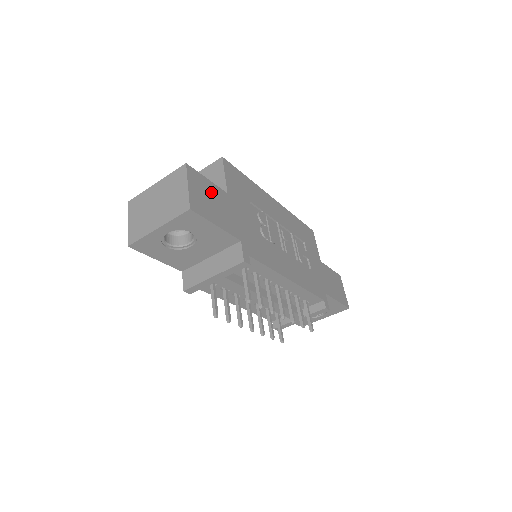
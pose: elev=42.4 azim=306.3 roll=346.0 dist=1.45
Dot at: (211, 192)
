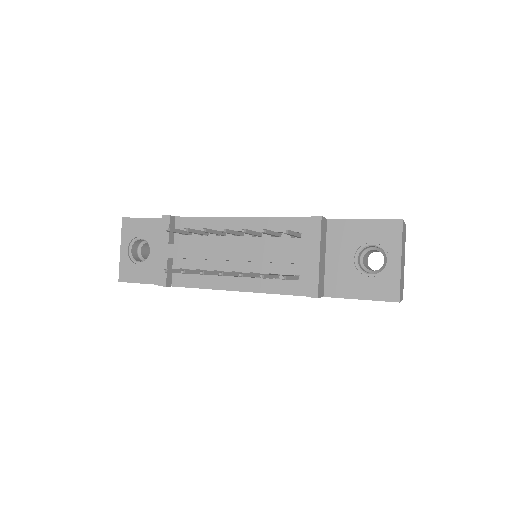
Dot at: occluded
